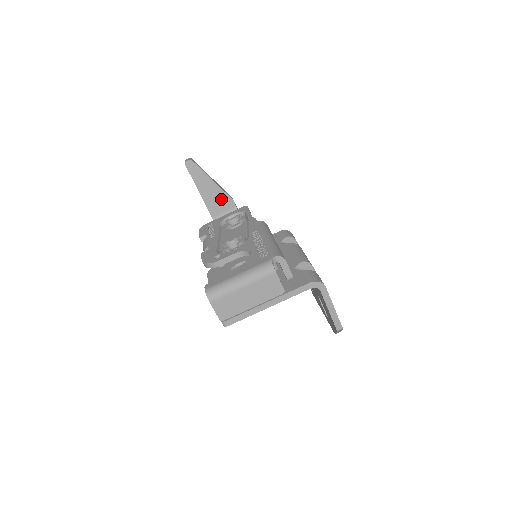
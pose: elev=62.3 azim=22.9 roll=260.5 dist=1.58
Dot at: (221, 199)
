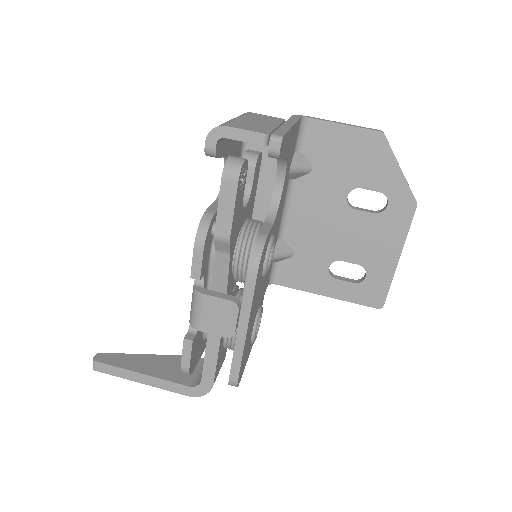
Dot at: (177, 364)
